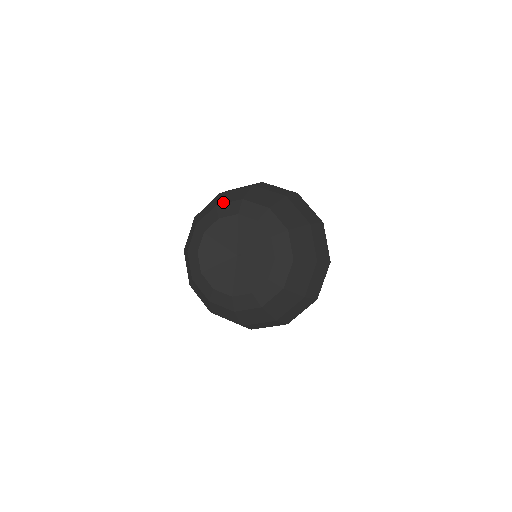
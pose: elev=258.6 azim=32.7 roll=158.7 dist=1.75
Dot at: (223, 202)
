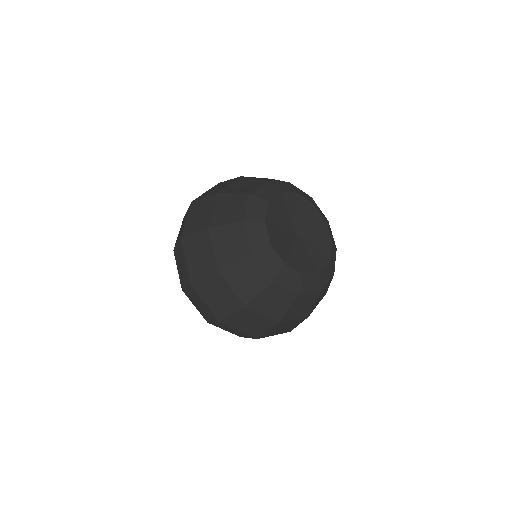
Dot at: (251, 190)
